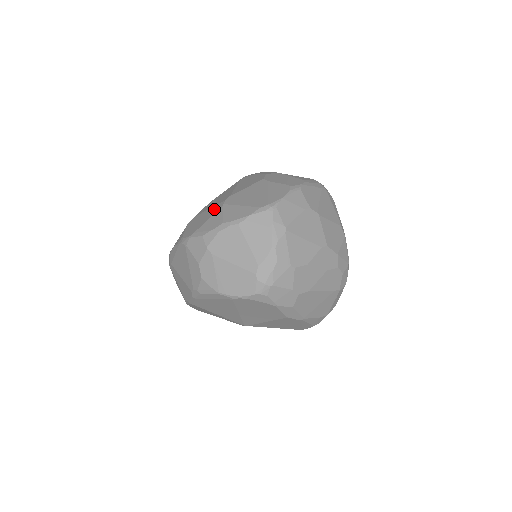
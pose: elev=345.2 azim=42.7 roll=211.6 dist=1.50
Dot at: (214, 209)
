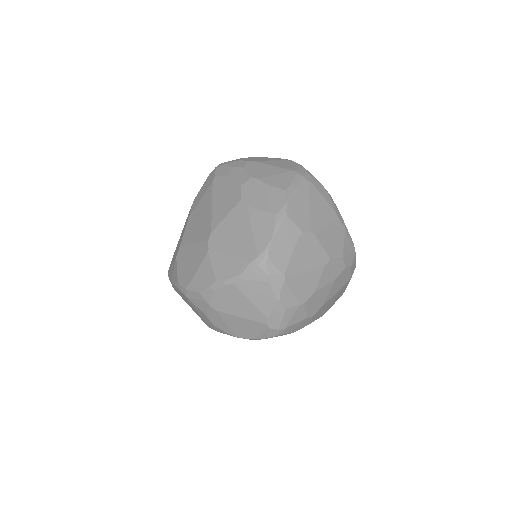
Dot at: (200, 251)
